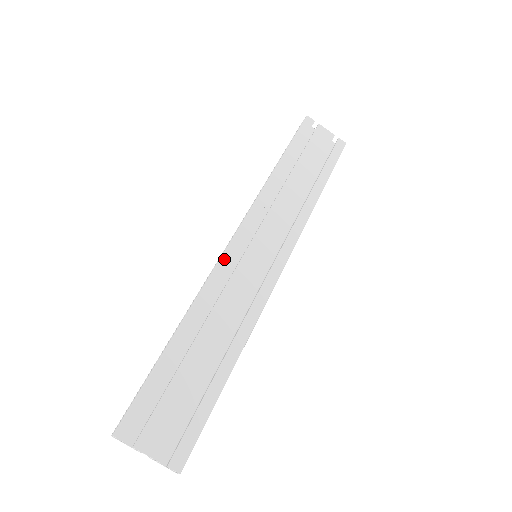
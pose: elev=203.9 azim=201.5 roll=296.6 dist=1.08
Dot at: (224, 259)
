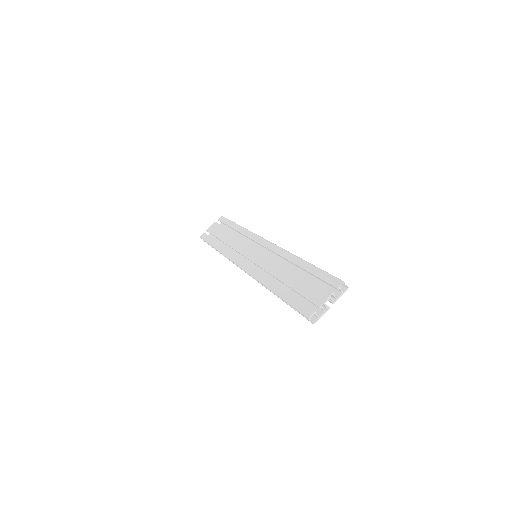
Dot at: (248, 270)
